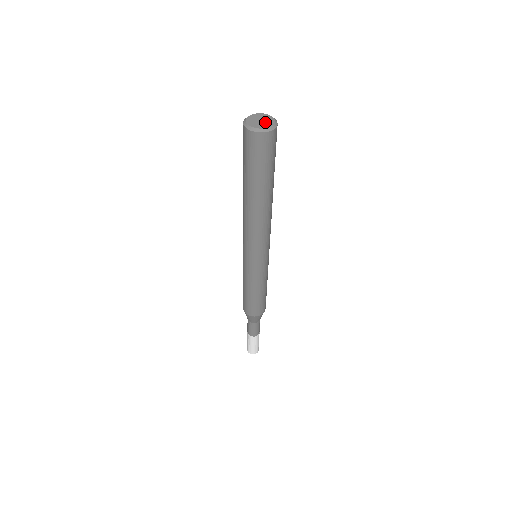
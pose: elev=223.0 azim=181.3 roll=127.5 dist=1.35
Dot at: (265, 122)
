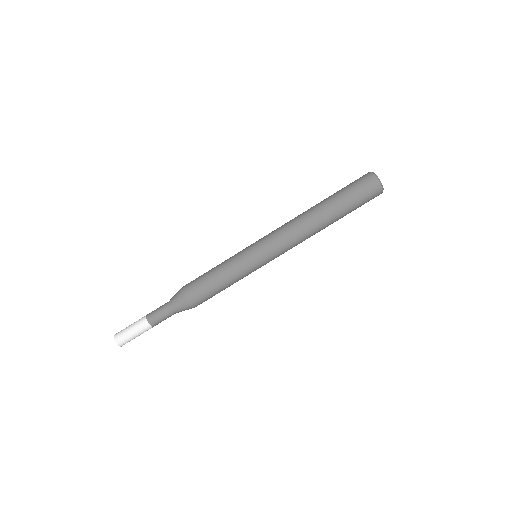
Dot at: occluded
